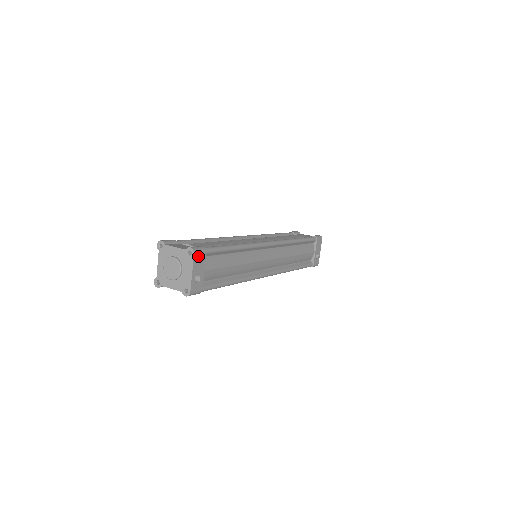
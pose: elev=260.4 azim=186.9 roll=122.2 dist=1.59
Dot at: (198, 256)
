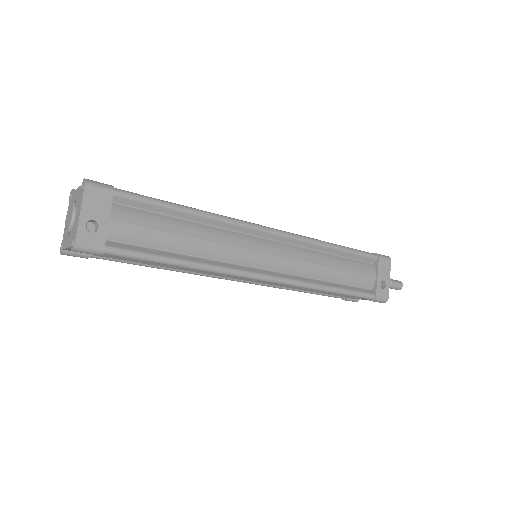
Dot at: (95, 192)
